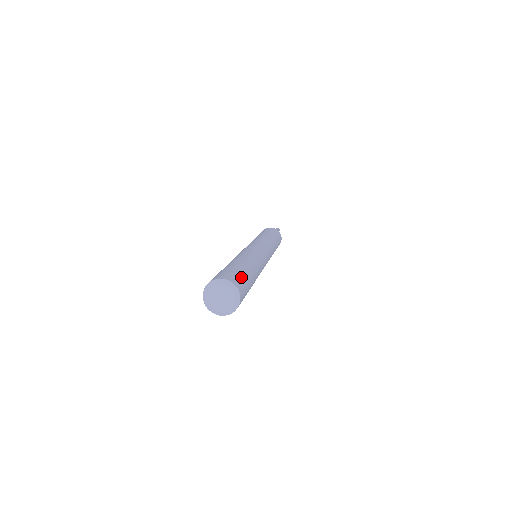
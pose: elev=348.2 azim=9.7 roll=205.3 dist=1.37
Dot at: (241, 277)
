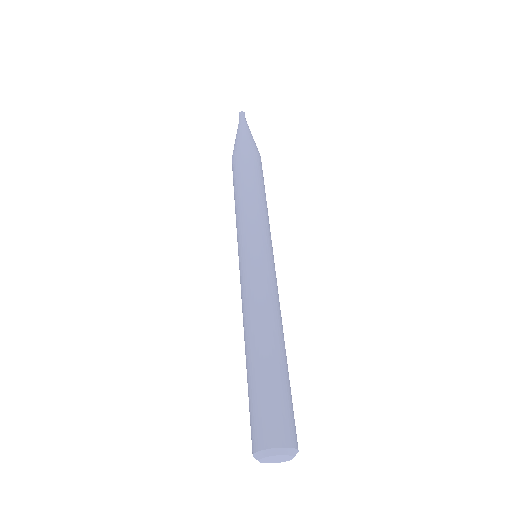
Dot at: (288, 409)
